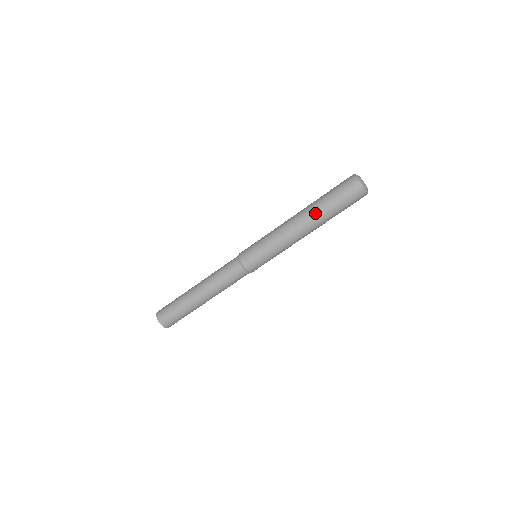
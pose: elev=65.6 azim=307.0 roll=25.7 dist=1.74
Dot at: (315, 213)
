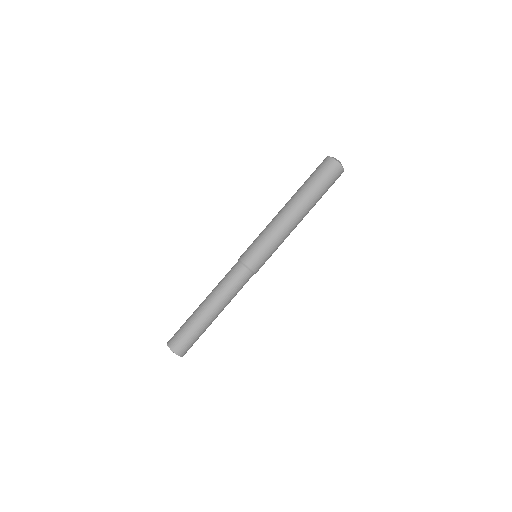
Dot at: (301, 196)
